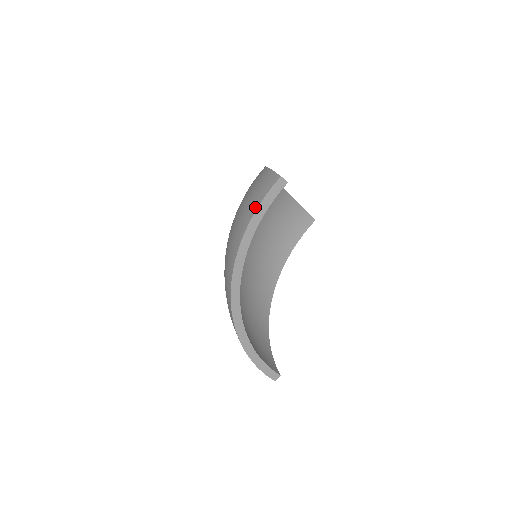
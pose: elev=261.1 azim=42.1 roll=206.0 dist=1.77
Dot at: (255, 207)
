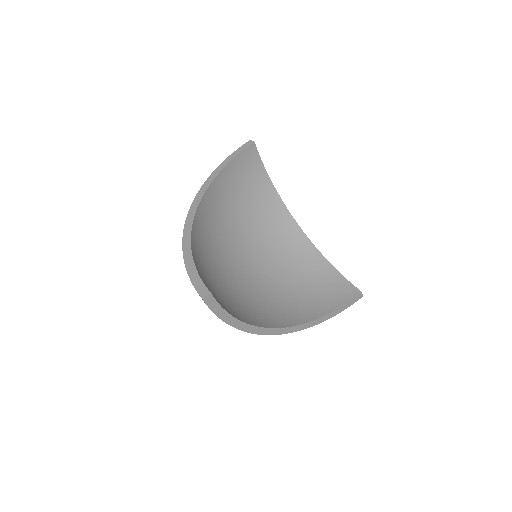
Dot at: occluded
